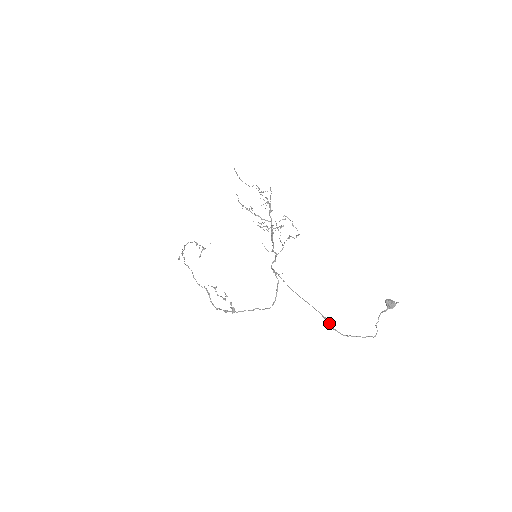
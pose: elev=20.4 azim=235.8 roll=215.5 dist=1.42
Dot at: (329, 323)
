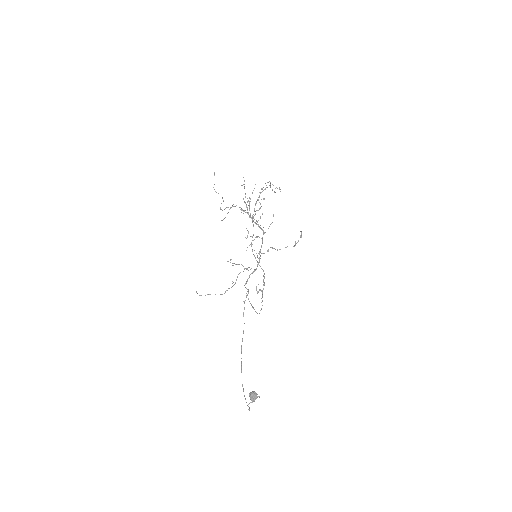
Dot at: occluded
